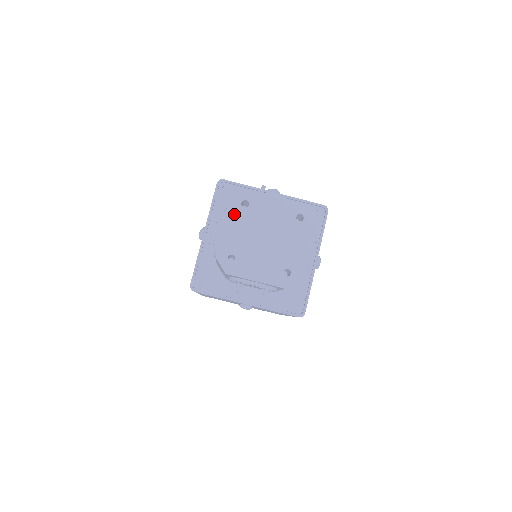
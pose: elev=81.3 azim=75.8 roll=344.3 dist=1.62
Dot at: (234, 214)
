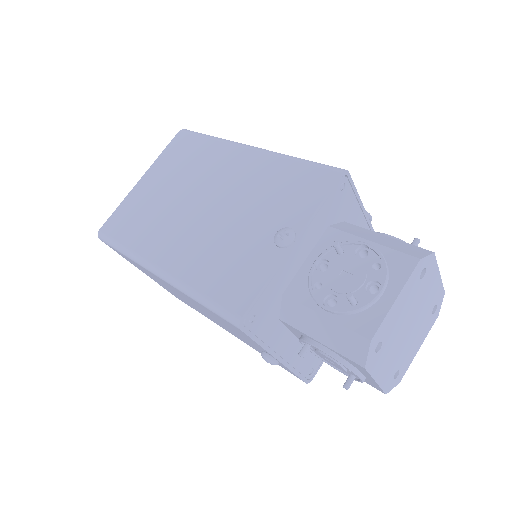
Dot at: (411, 284)
